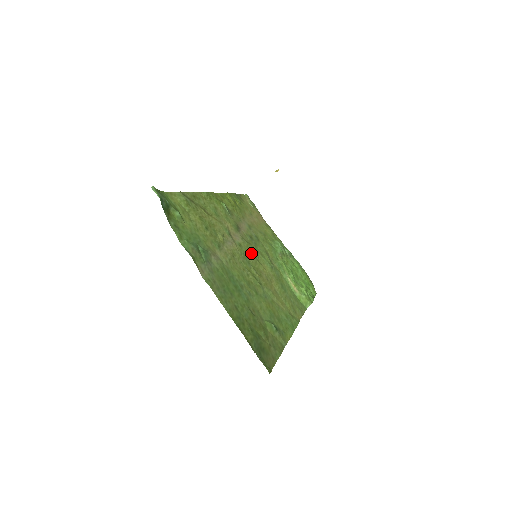
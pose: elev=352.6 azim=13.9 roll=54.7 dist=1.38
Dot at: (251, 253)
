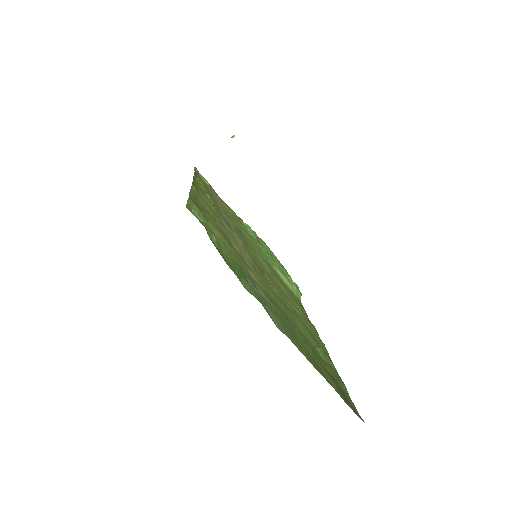
Dot at: (252, 254)
